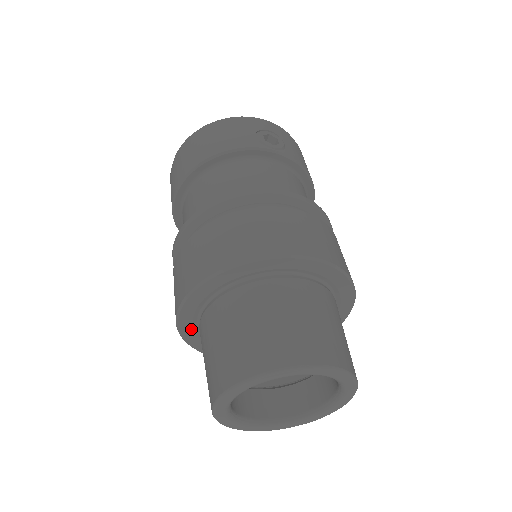
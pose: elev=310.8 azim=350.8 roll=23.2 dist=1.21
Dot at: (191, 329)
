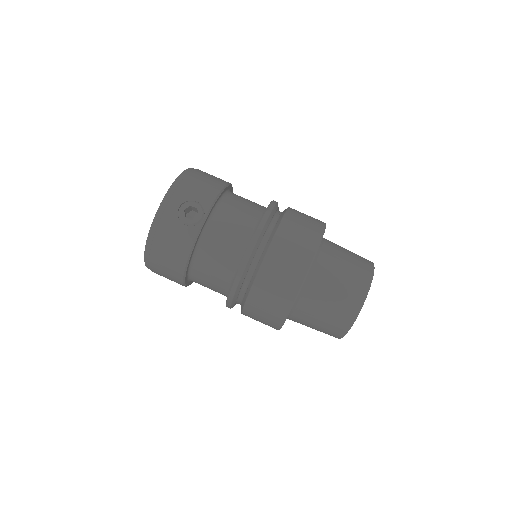
Dot at: occluded
